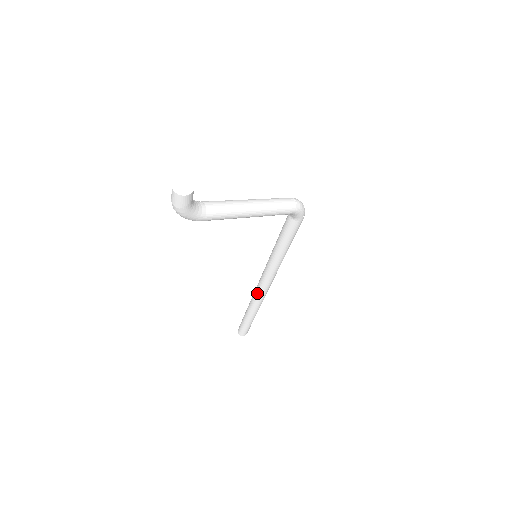
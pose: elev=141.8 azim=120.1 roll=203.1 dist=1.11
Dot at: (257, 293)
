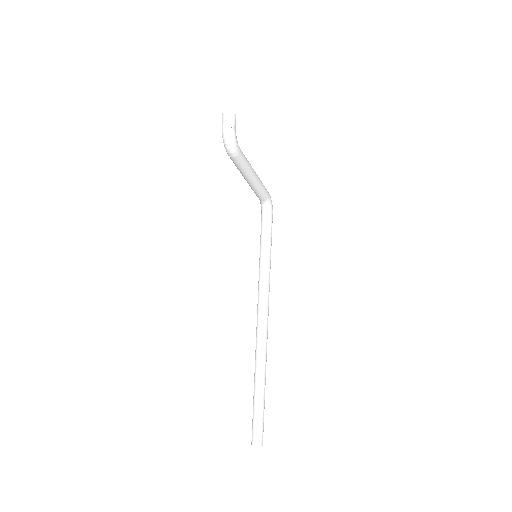
Dot at: (261, 336)
